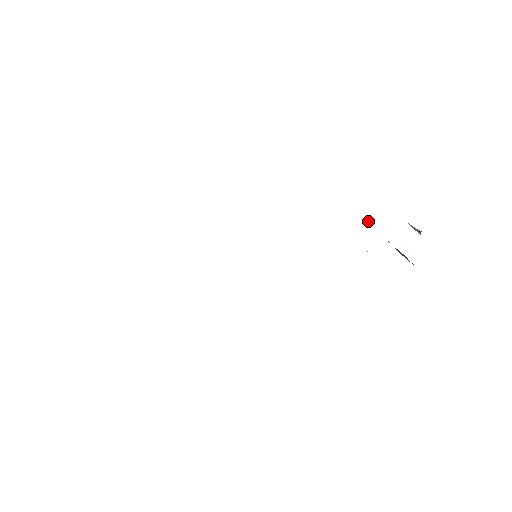
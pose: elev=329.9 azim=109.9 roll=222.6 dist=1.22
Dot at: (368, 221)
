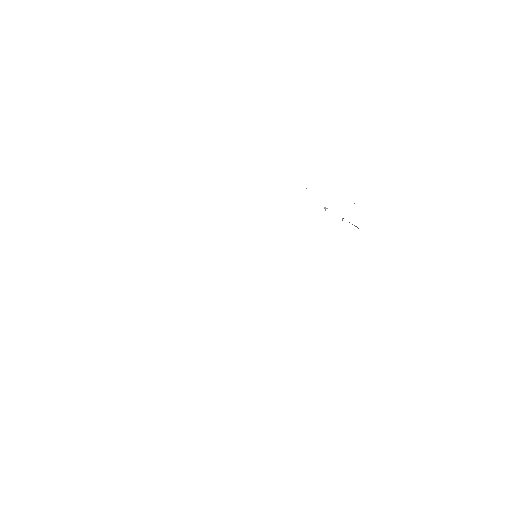
Dot at: (327, 208)
